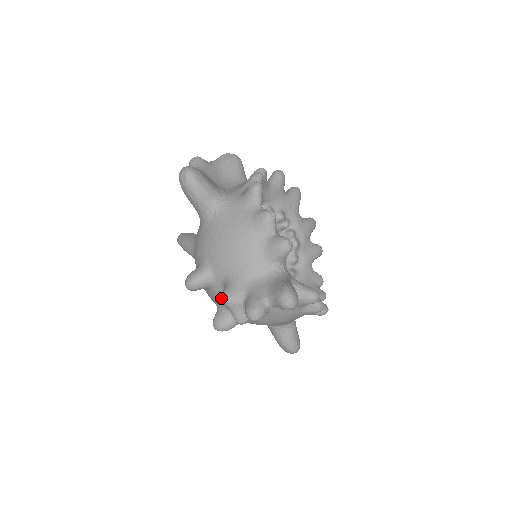
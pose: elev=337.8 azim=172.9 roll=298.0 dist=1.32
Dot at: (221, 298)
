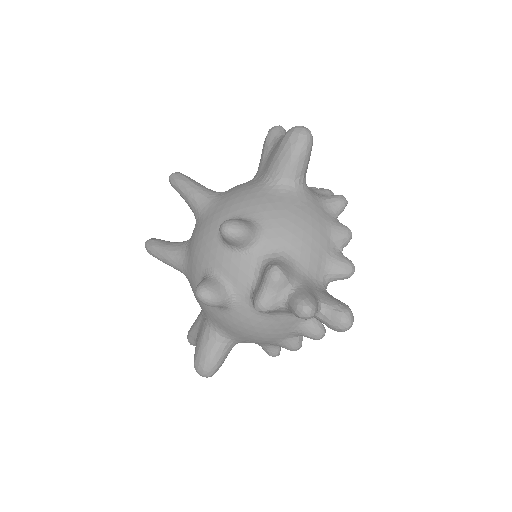
Dot at: (271, 269)
